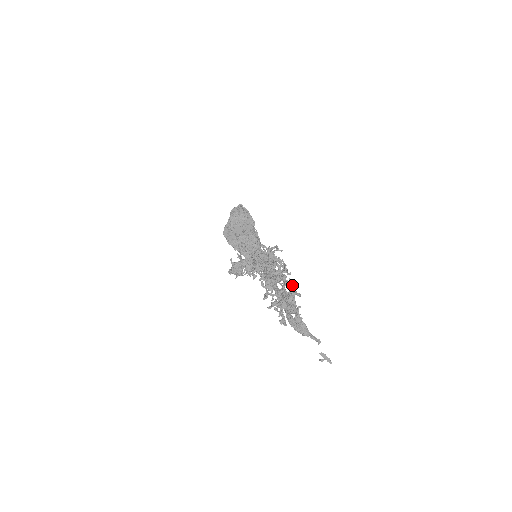
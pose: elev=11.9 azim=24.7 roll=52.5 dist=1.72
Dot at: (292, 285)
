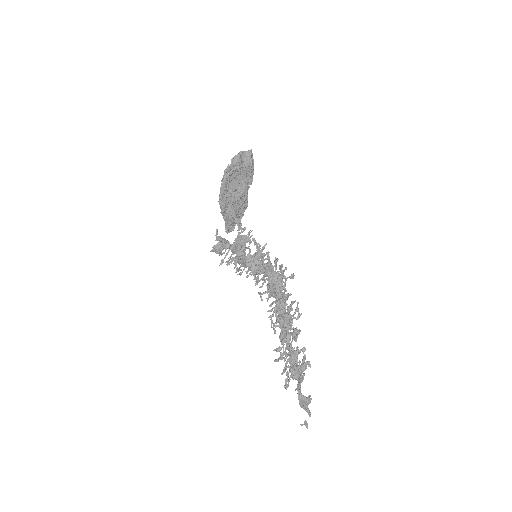
Dot at: occluded
